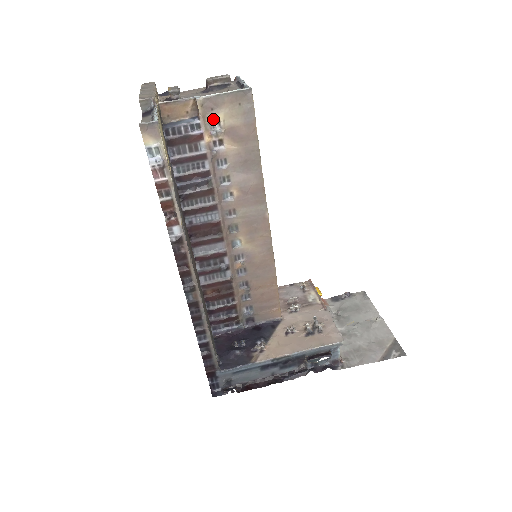
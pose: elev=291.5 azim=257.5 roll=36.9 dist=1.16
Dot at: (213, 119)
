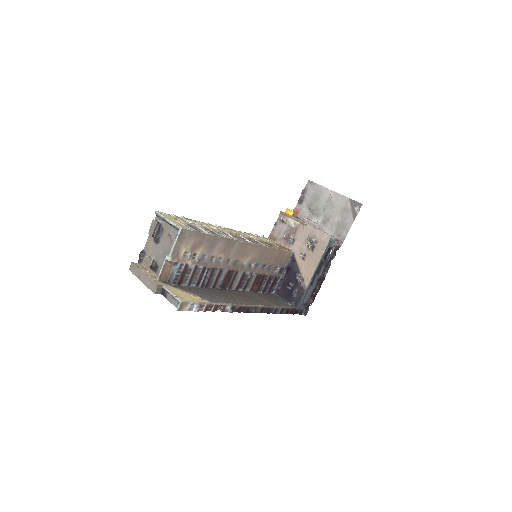
Dot at: (182, 255)
